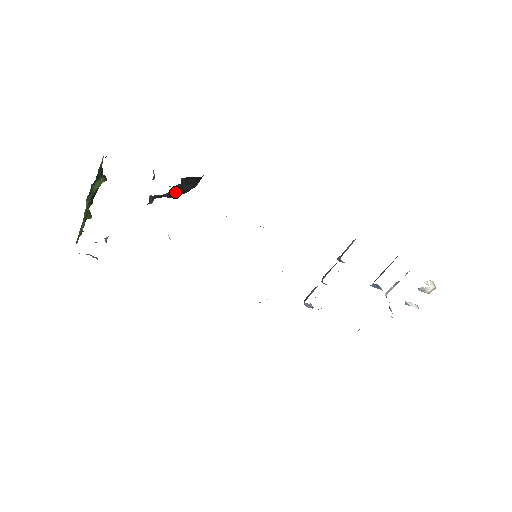
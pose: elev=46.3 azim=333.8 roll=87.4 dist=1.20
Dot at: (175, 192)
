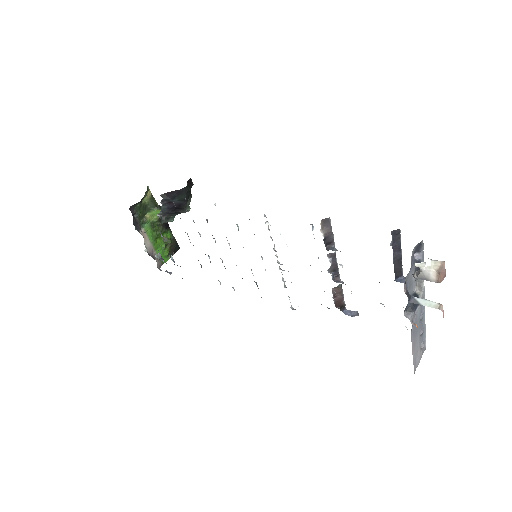
Dot at: (170, 207)
